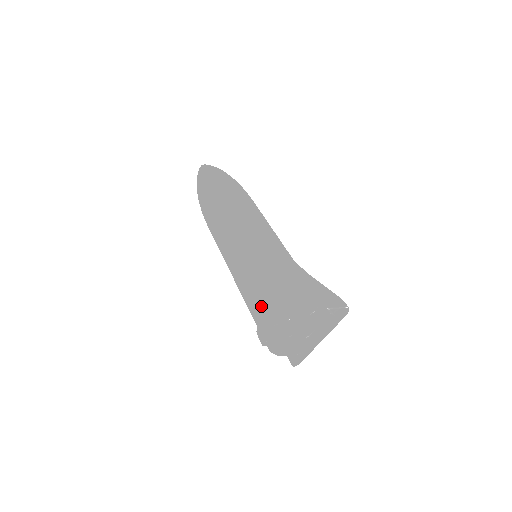
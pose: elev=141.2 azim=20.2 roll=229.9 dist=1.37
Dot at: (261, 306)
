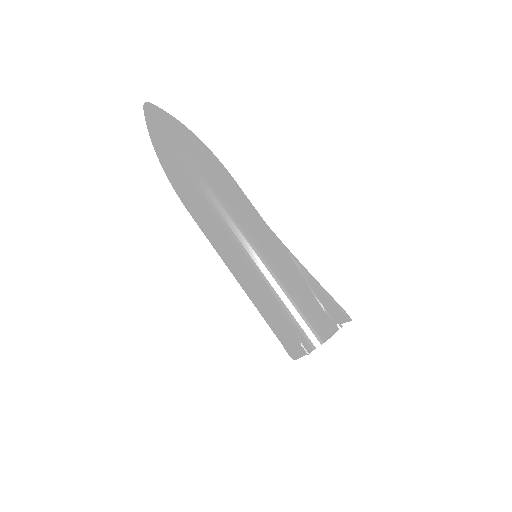
Dot at: (279, 340)
